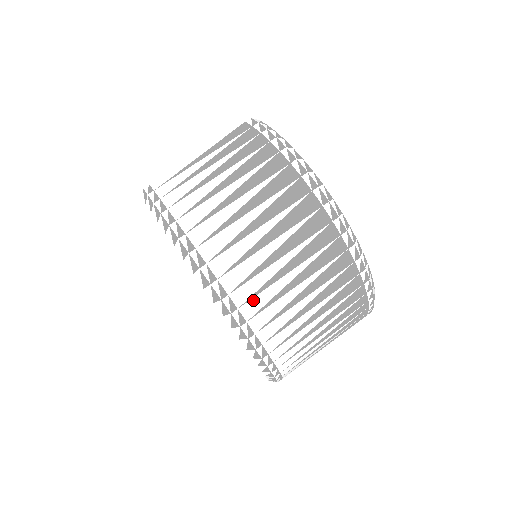
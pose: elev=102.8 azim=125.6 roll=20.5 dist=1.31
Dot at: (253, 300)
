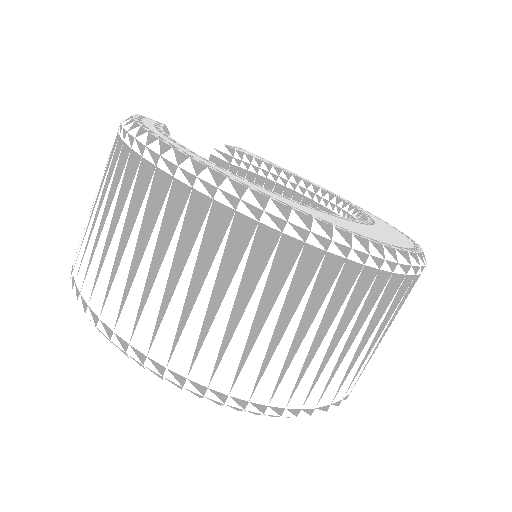
Dot at: (139, 326)
